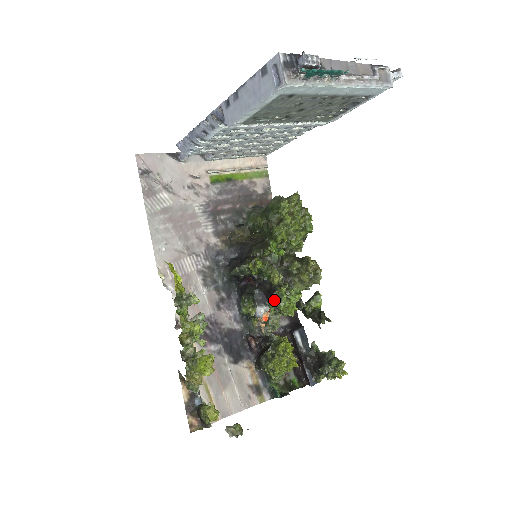
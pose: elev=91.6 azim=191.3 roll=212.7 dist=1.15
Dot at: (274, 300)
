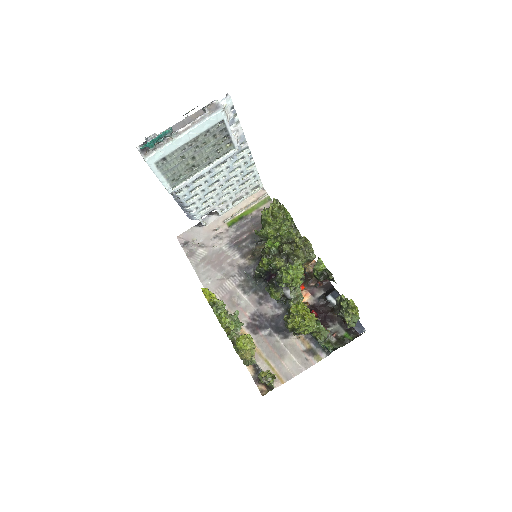
Dot at: (279, 279)
